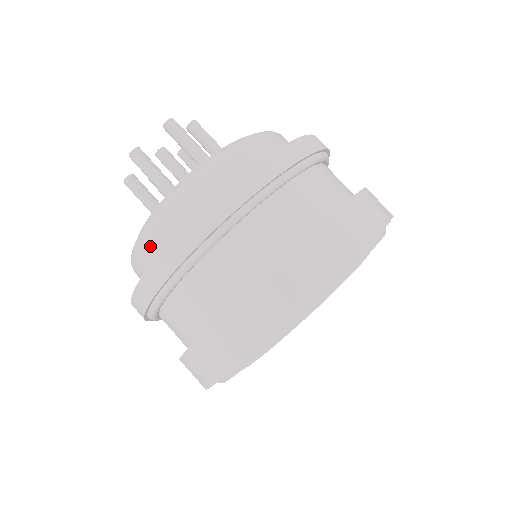
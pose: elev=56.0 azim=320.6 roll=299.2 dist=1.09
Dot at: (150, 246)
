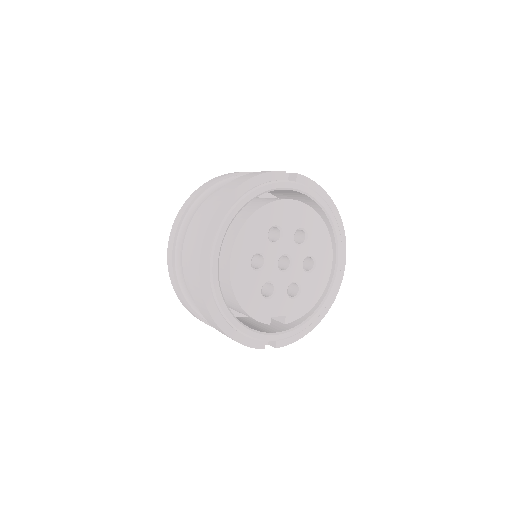
Dot at: occluded
